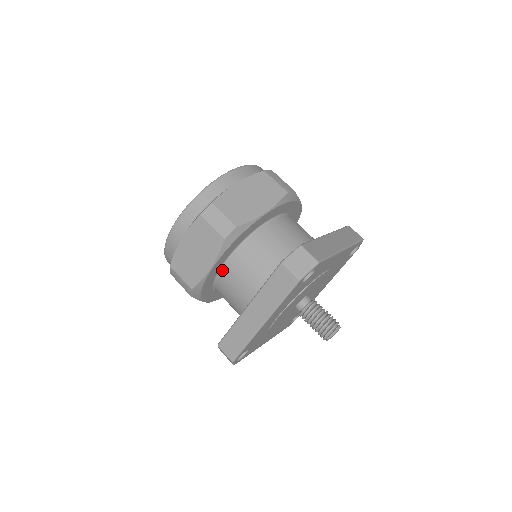
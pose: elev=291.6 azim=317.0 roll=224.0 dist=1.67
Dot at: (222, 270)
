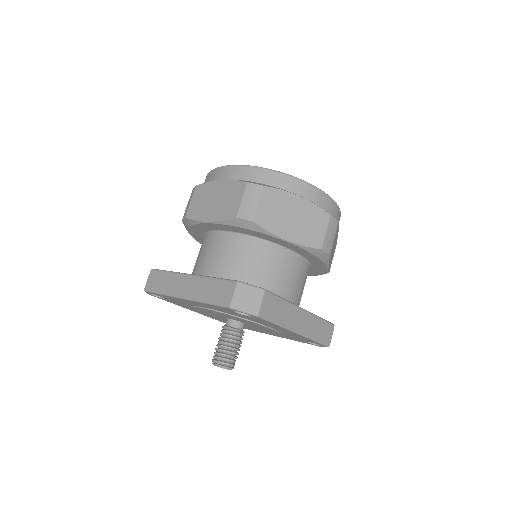
Dot at: (217, 233)
